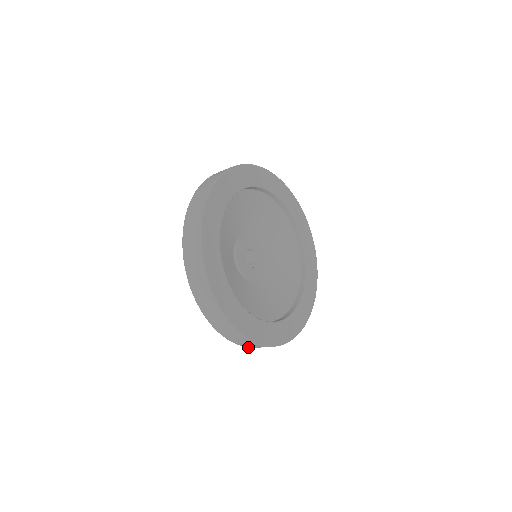
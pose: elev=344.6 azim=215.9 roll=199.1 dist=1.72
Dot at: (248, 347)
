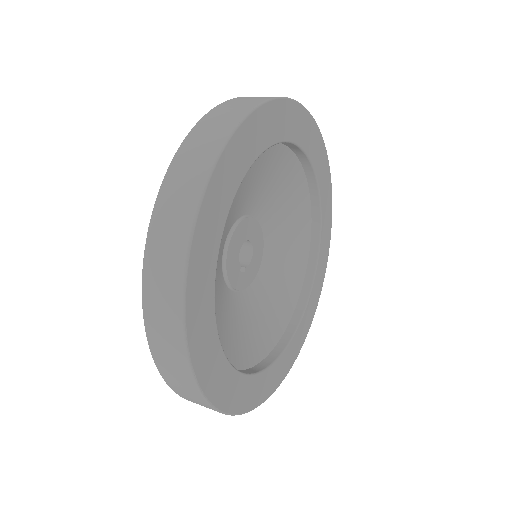
Dot at: (176, 392)
